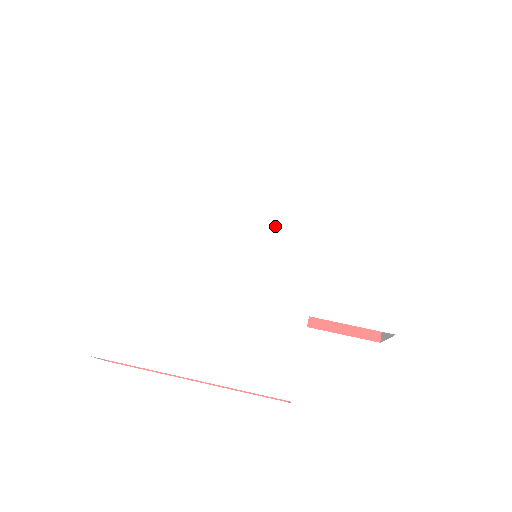
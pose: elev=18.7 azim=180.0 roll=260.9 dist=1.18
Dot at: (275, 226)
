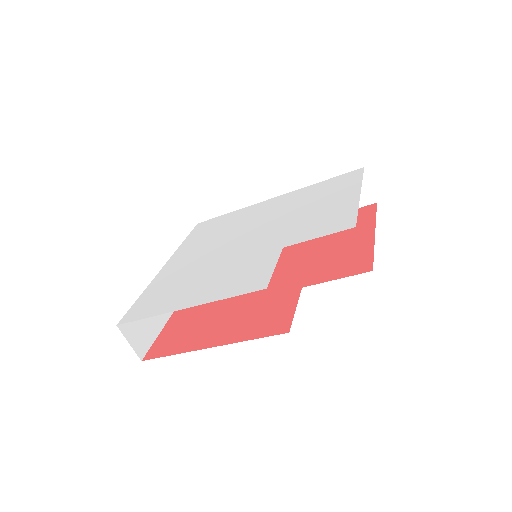
Dot at: (262, 225)
